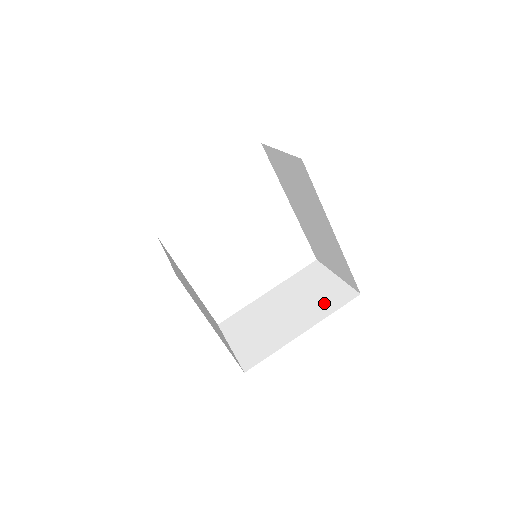
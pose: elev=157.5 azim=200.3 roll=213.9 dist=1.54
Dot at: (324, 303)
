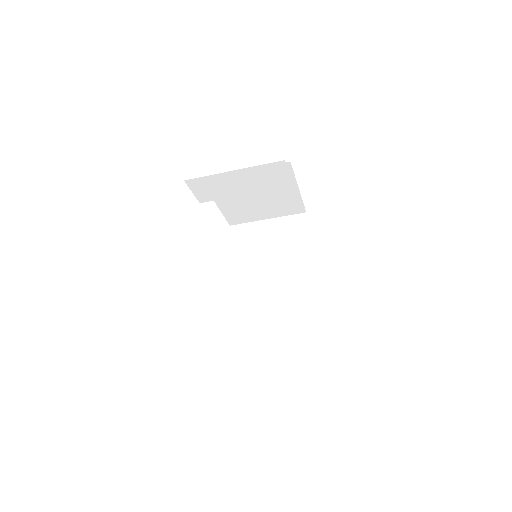
Dot at: occluded
